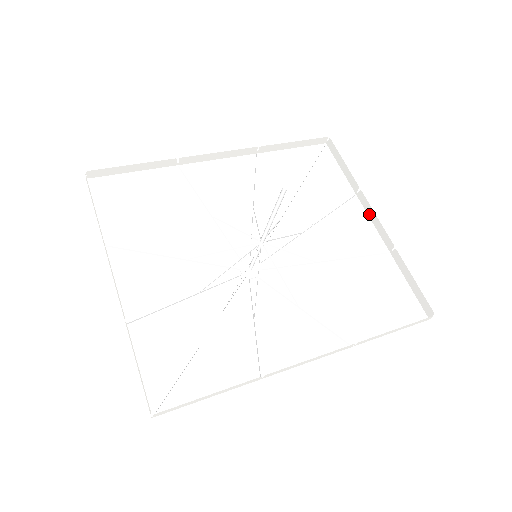
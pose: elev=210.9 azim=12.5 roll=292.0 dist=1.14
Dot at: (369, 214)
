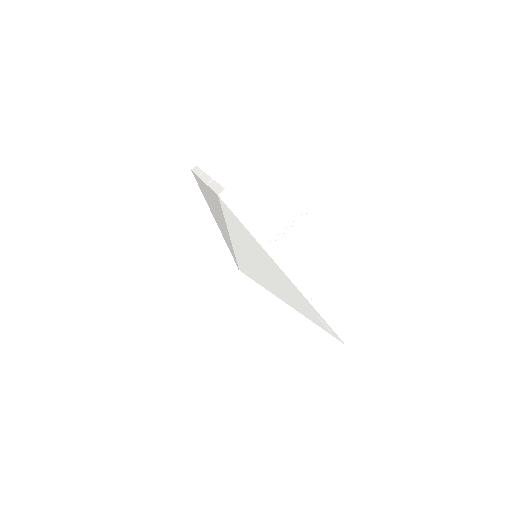
Dot at: occluded
